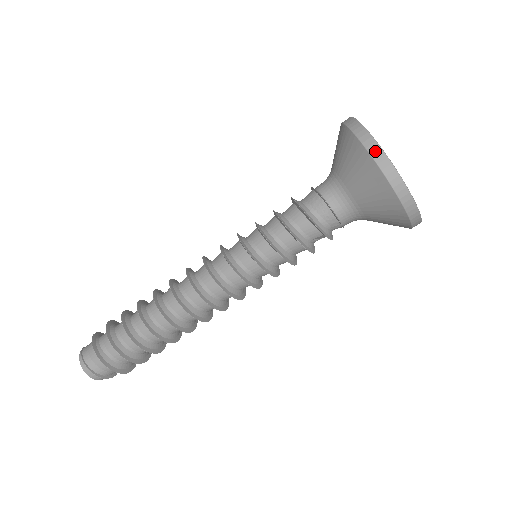
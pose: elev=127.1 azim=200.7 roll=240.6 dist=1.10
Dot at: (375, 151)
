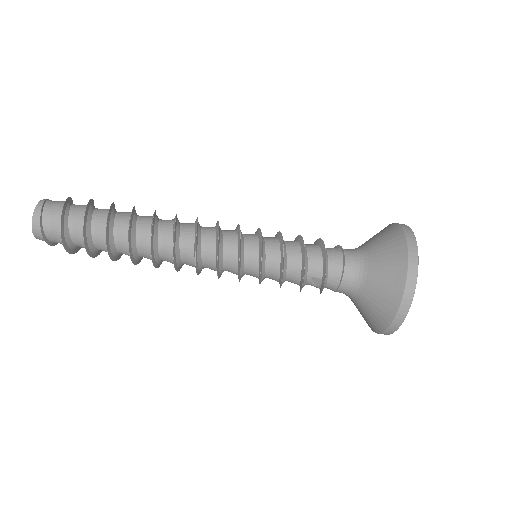
Dot at: (412, 243)
